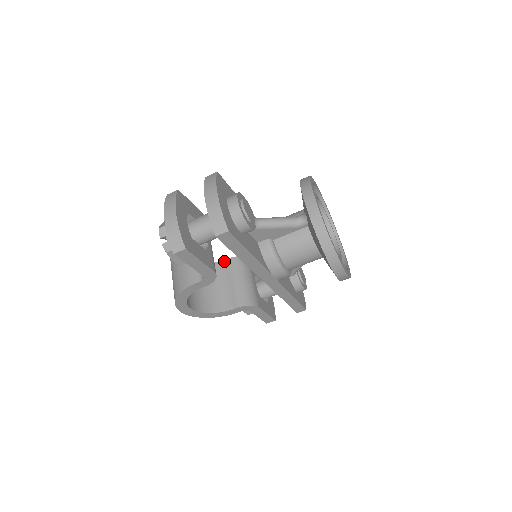
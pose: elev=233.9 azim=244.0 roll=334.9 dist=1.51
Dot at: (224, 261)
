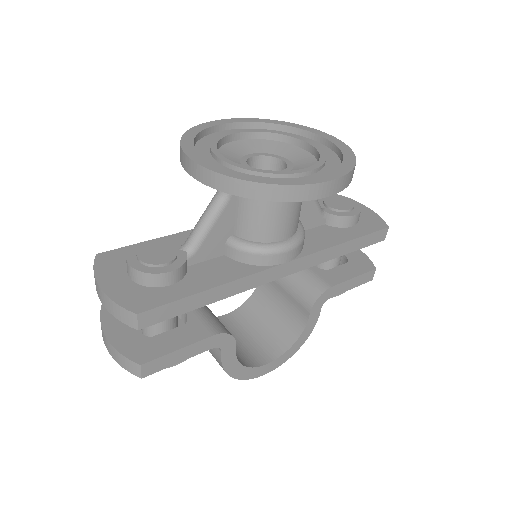
Dot at: occluded
